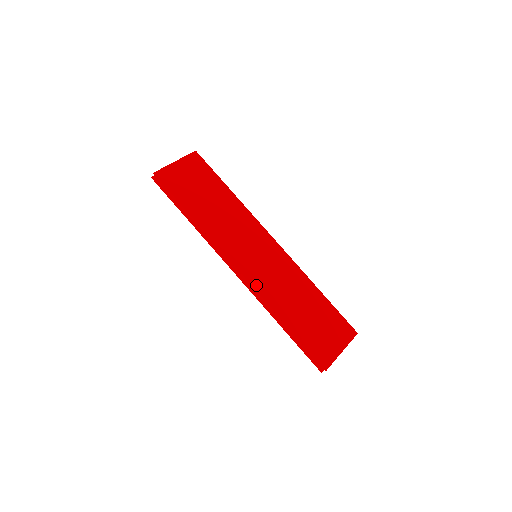
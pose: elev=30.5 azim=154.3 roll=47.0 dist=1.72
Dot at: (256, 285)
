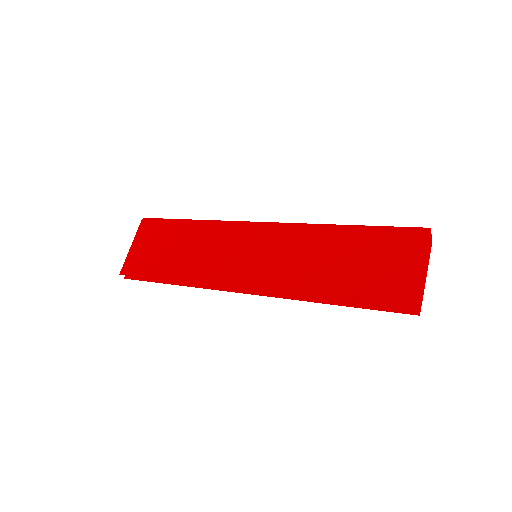
Dot at: (270, 287)
